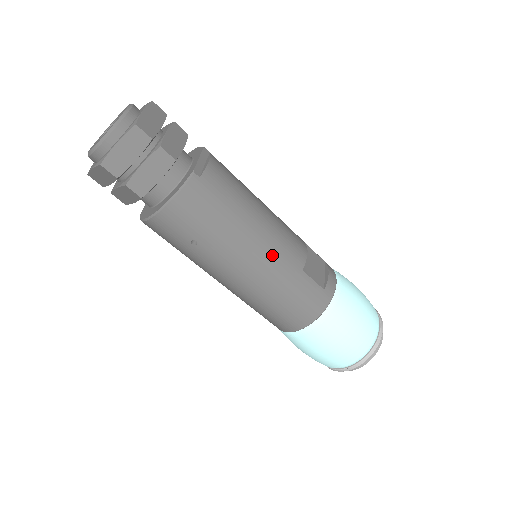
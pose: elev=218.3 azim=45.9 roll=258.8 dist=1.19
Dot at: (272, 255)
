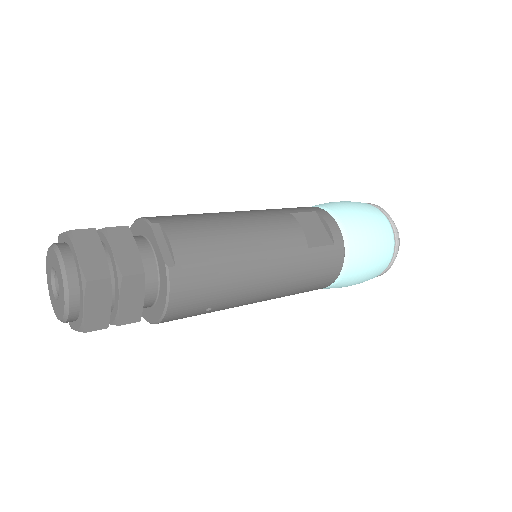
Dot at: (278, 262)
